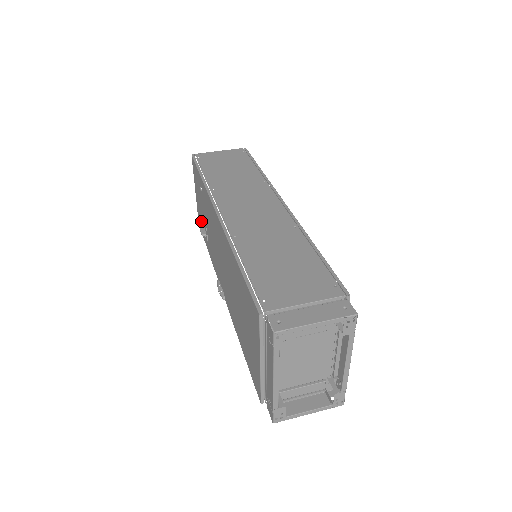
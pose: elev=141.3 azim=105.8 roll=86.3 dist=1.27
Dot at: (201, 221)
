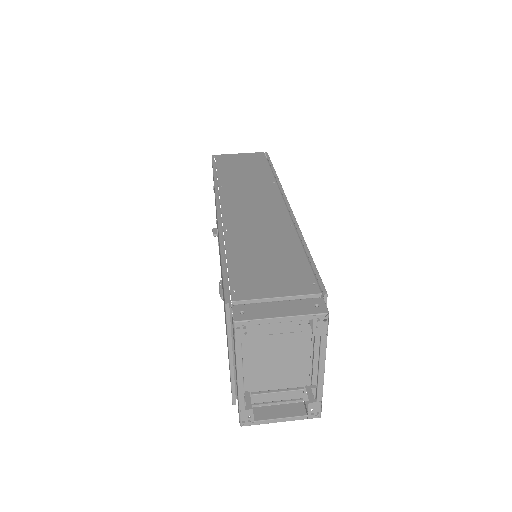
Dot at: occluded
